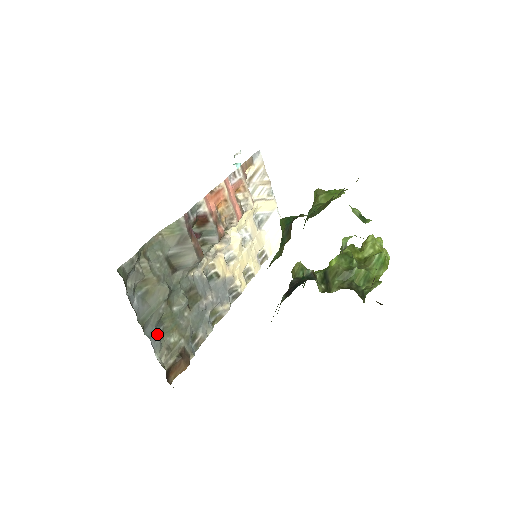
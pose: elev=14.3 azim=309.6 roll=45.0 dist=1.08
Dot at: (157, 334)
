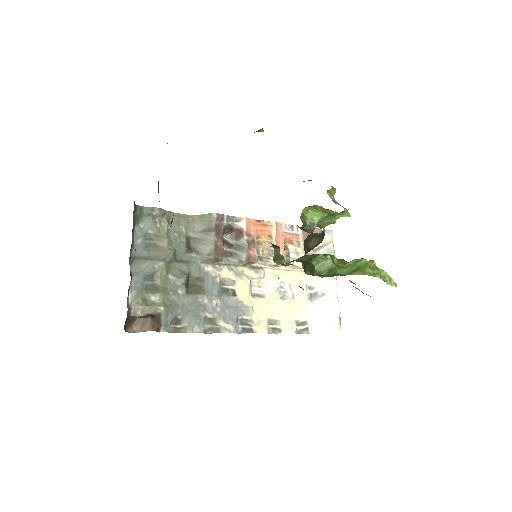
Dot at: (142, 282)
